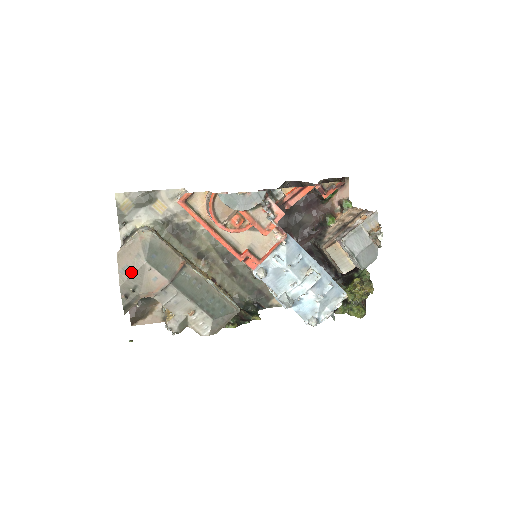
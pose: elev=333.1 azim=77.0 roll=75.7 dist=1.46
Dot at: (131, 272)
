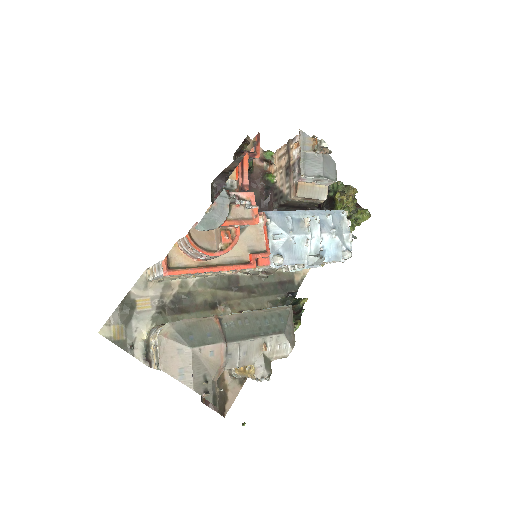
Dot at: (189, 369)
